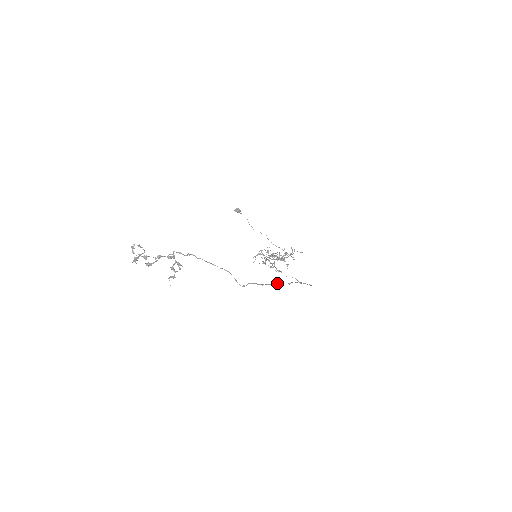
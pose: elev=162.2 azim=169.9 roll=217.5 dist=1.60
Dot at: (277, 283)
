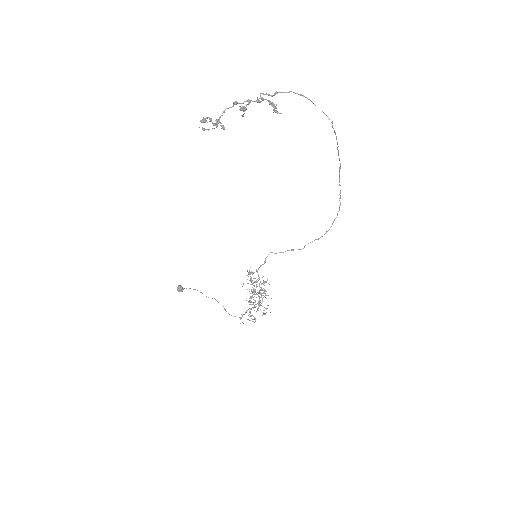
Dot at: (338, 154)
